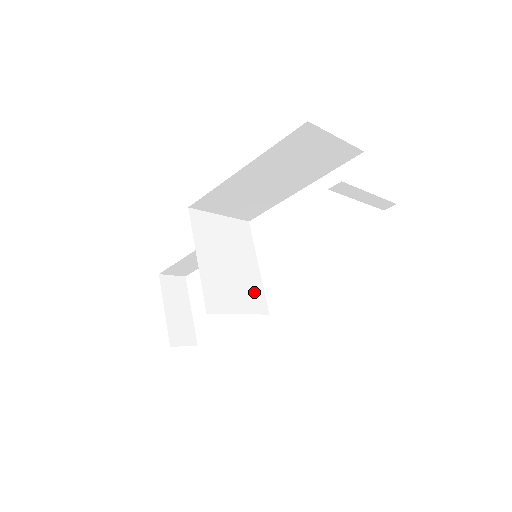
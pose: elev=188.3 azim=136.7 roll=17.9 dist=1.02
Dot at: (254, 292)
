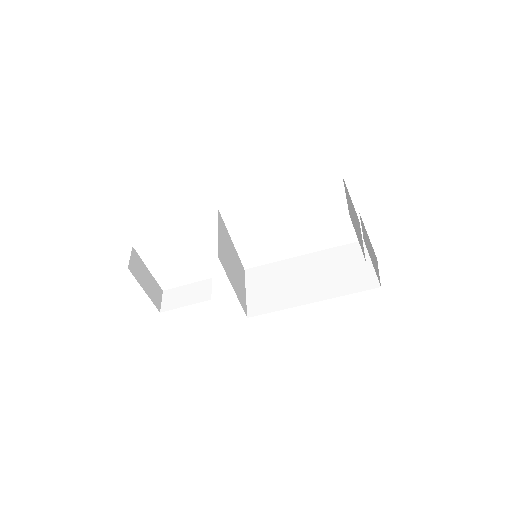
Dot at: (239, 266)
